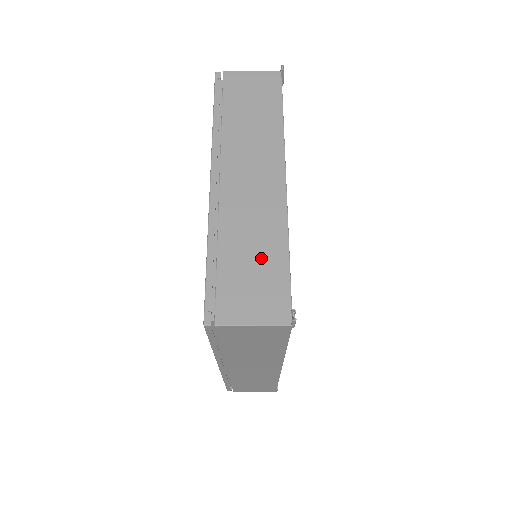
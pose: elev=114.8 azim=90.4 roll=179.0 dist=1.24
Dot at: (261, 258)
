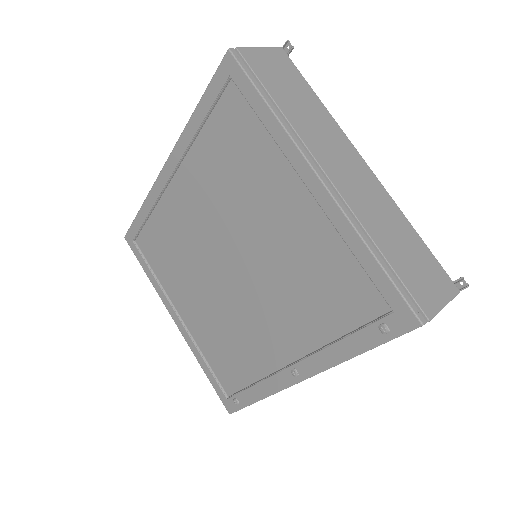
Dot at: (407, 243)
